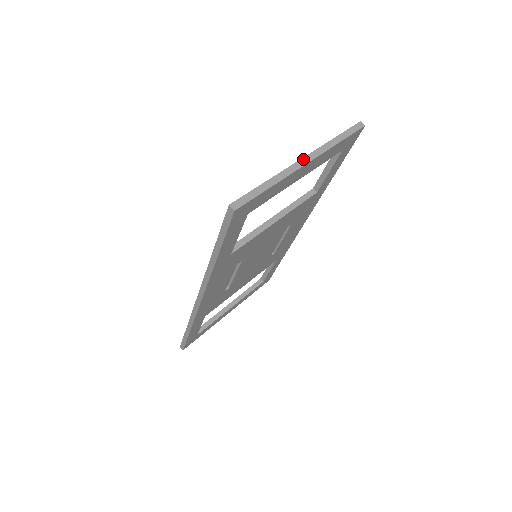
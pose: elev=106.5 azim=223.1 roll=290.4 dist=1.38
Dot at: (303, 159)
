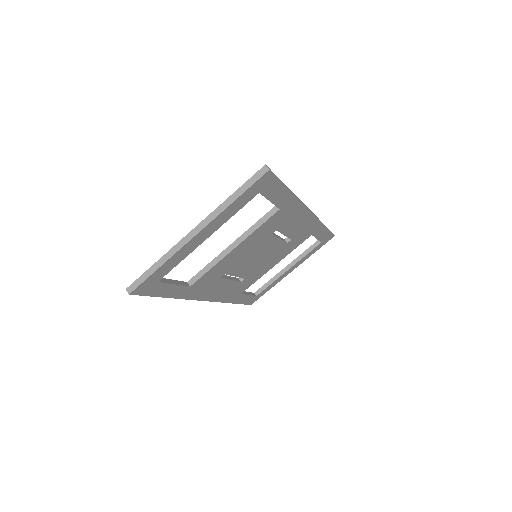
Dot at: (193, 230)
